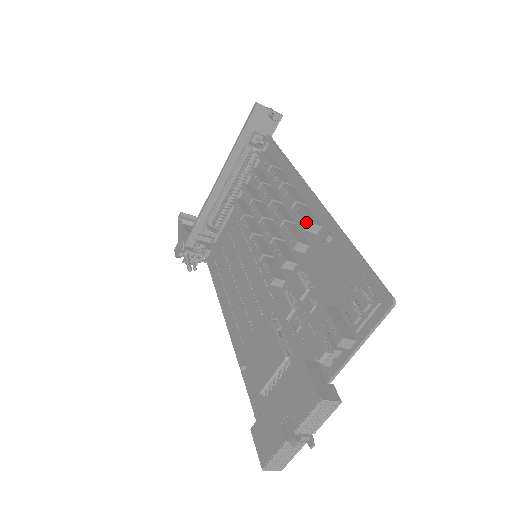
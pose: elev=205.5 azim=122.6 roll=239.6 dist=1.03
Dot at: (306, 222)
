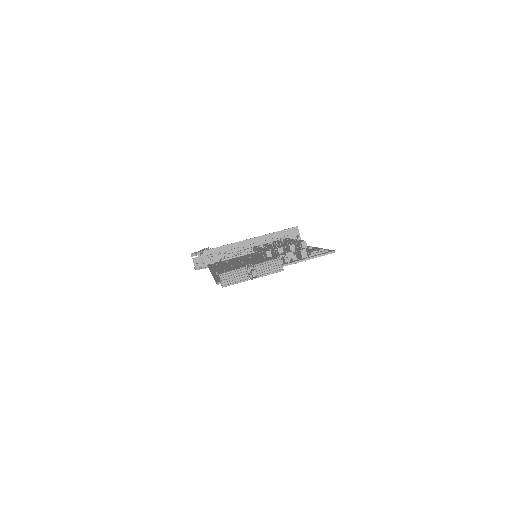
Dot at: (303, 241)
